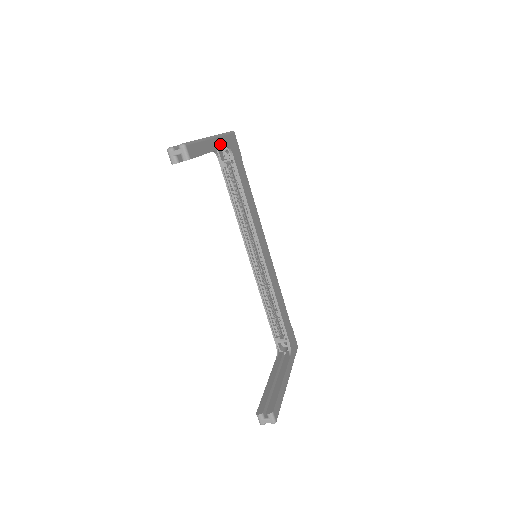
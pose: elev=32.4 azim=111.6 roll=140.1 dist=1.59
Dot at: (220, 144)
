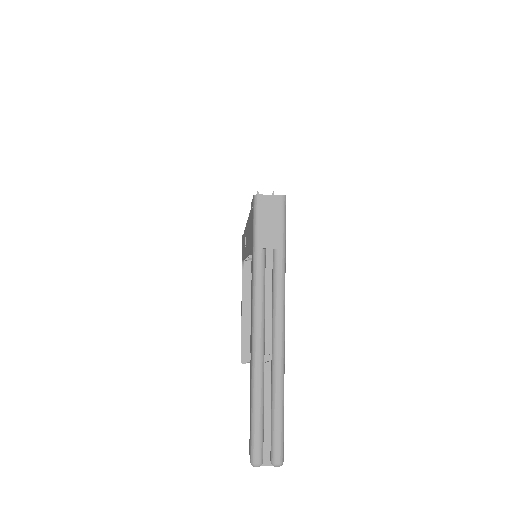
Dot at: occluded
